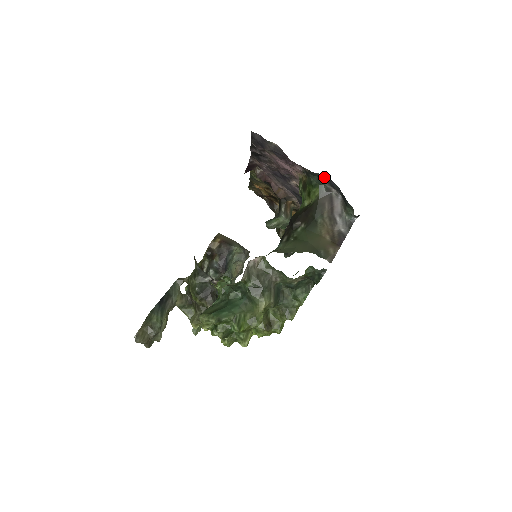
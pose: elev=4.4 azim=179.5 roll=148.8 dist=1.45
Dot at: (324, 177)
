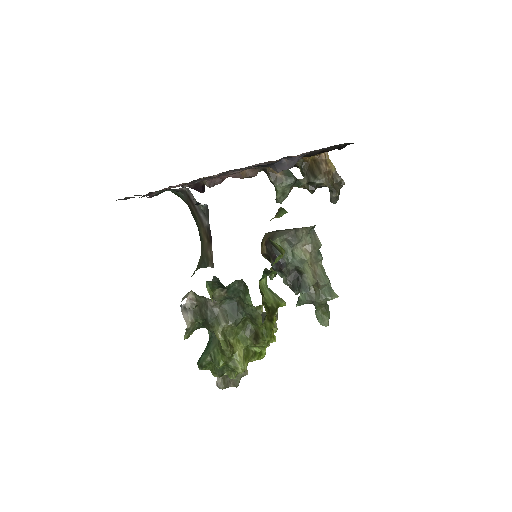
Dot at: (163, 190)
